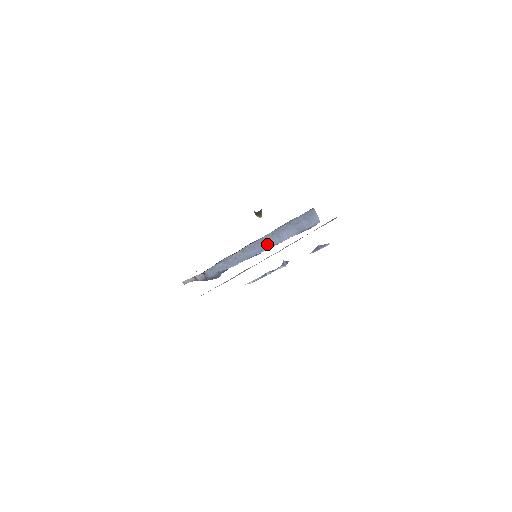
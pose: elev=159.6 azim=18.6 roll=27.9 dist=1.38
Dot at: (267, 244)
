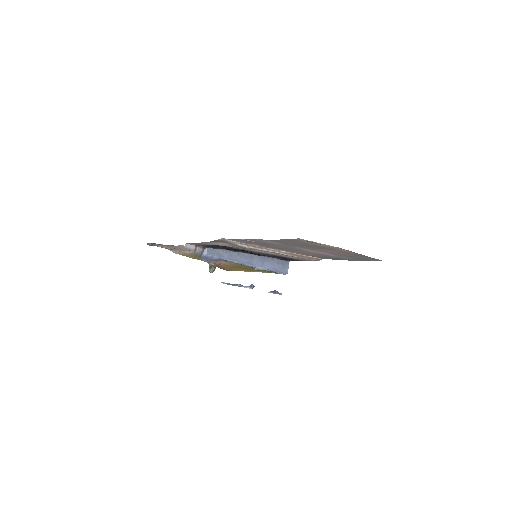
Dot at: (254, 262)
